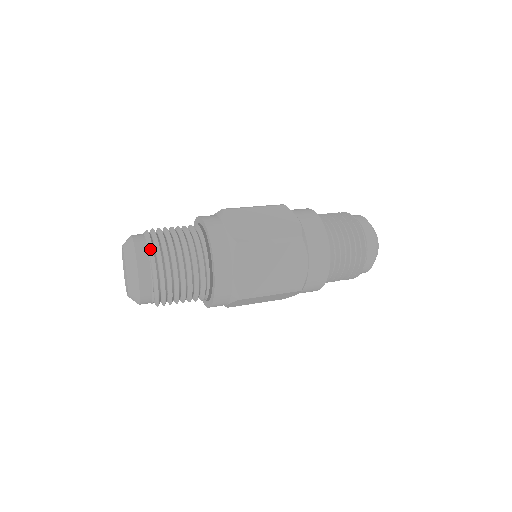
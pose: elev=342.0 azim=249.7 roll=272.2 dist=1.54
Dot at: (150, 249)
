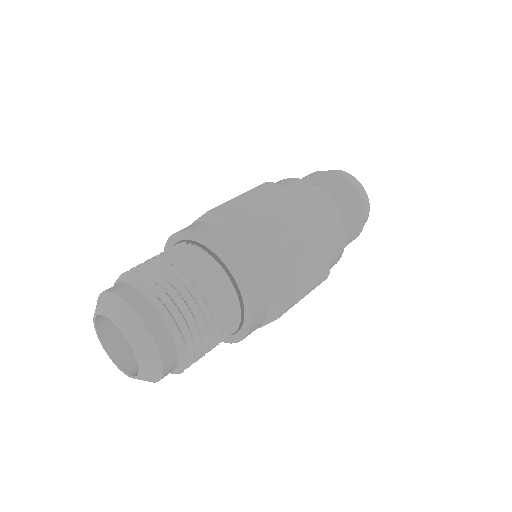
Dot at: (182, 353)
